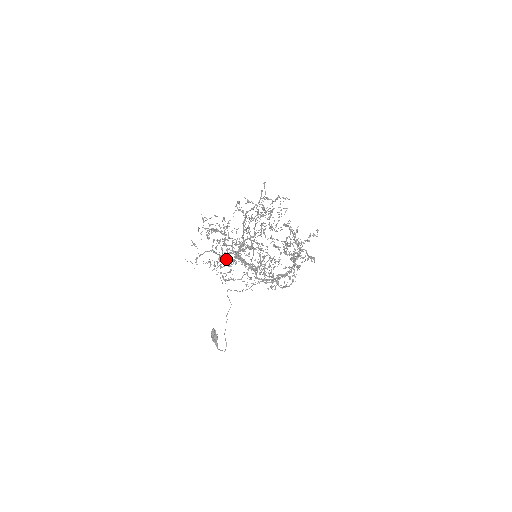
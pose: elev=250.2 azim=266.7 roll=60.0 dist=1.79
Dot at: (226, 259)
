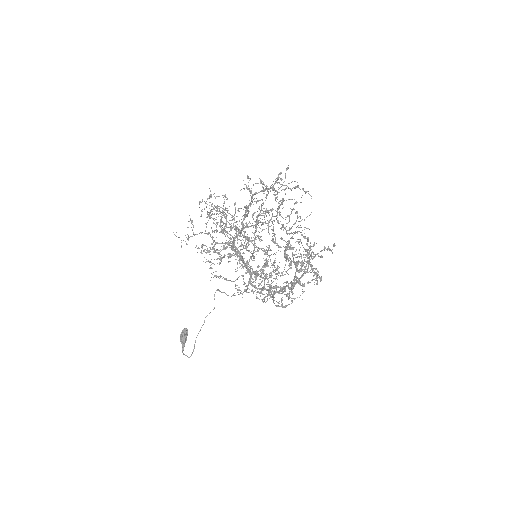
Dot at: occluded
